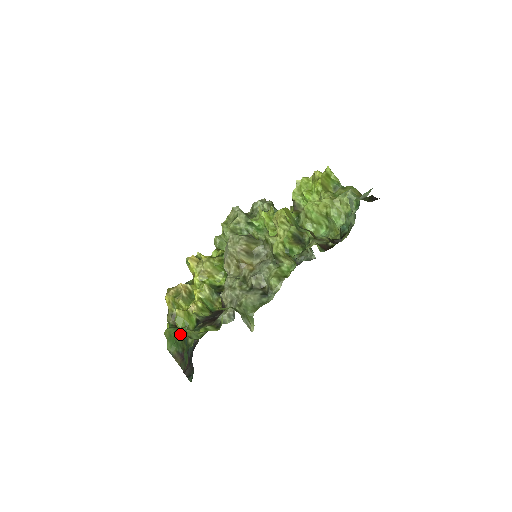
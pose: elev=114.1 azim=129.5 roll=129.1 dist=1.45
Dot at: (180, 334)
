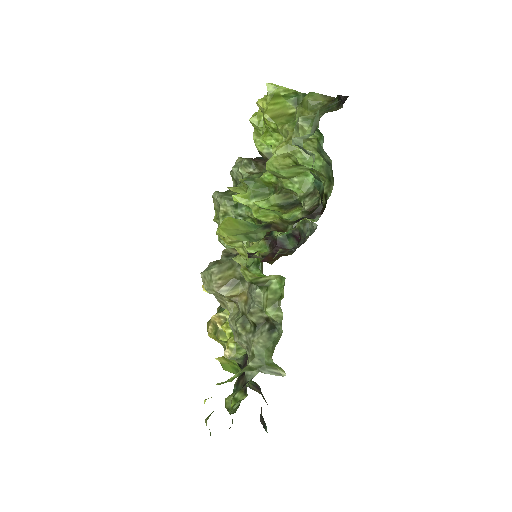
Dot at: occluded
